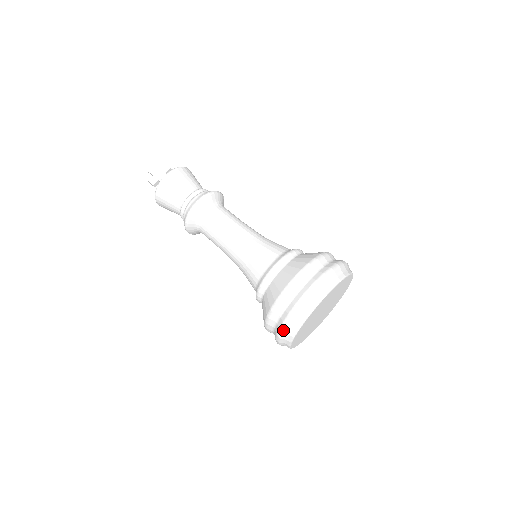
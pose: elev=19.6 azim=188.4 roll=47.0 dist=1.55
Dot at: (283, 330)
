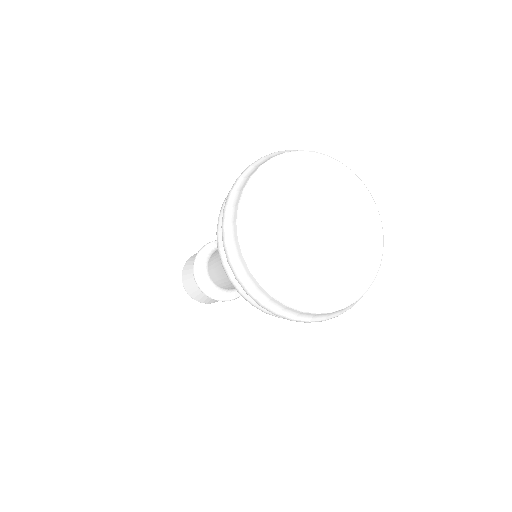
Dot at: (235, 273)
